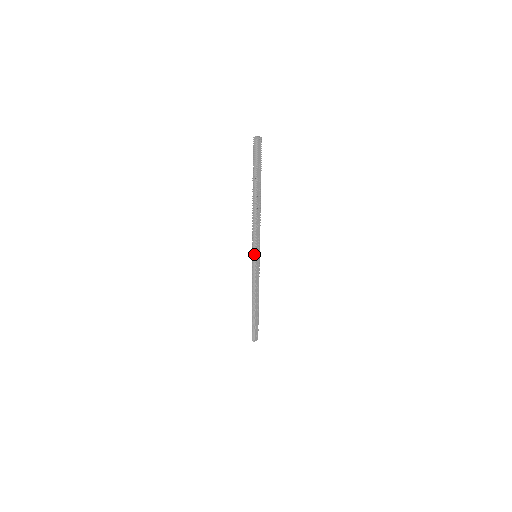
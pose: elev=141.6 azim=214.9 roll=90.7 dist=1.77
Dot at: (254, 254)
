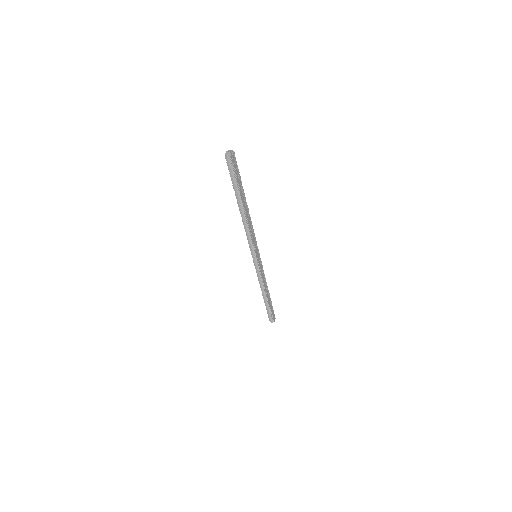
Dot at: (254, 256)
